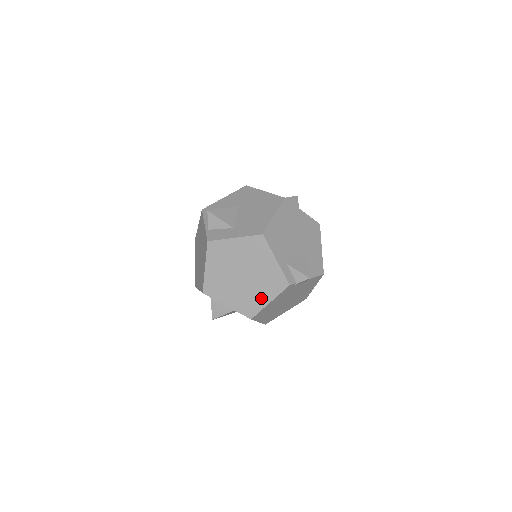
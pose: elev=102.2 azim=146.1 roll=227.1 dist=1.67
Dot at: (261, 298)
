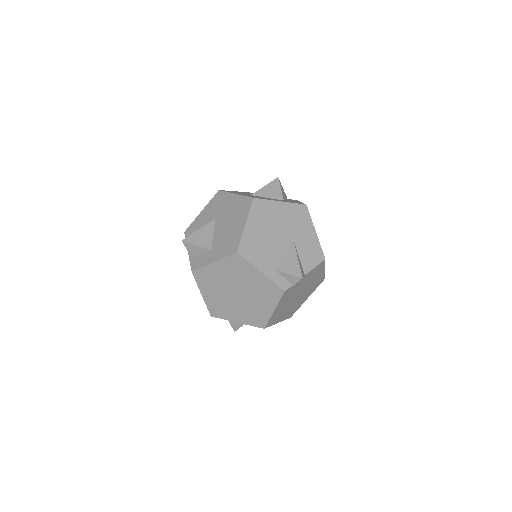
Dot at: (264, 309)
